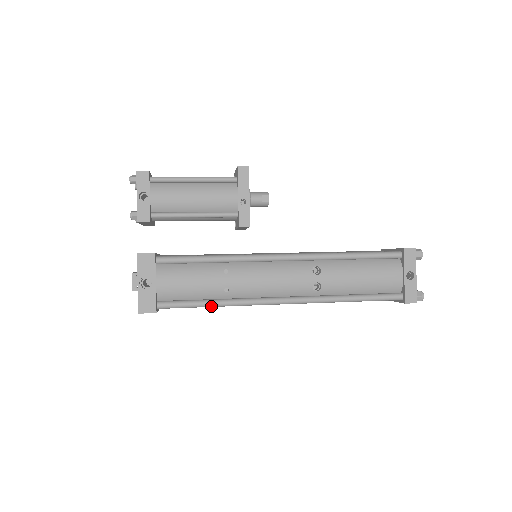
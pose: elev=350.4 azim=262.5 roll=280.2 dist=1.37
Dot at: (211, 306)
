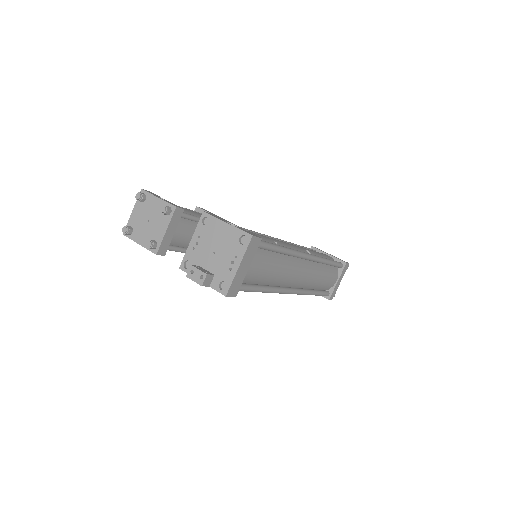
Dot at: (281, 248)
